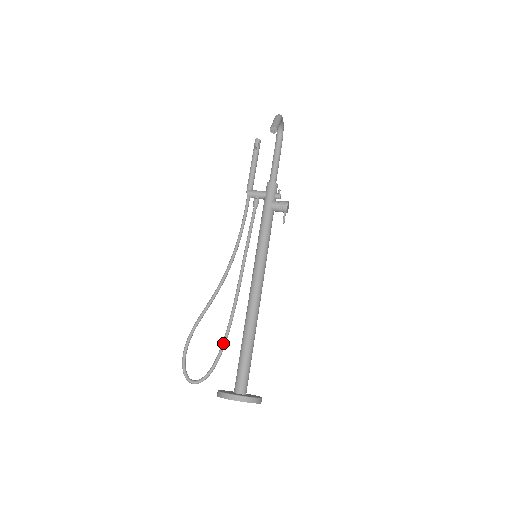
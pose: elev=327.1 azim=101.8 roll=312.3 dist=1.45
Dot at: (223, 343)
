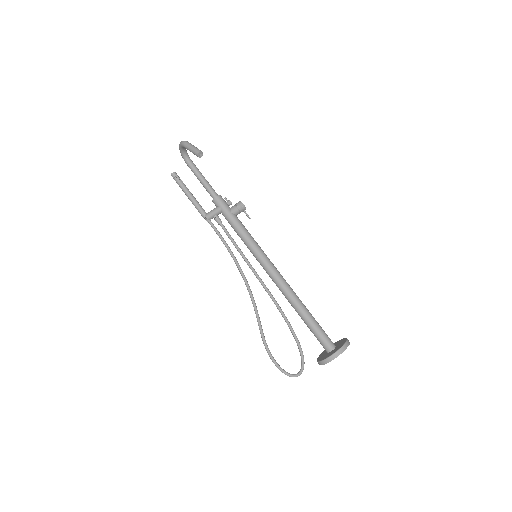
Dot at: (292, 331)
